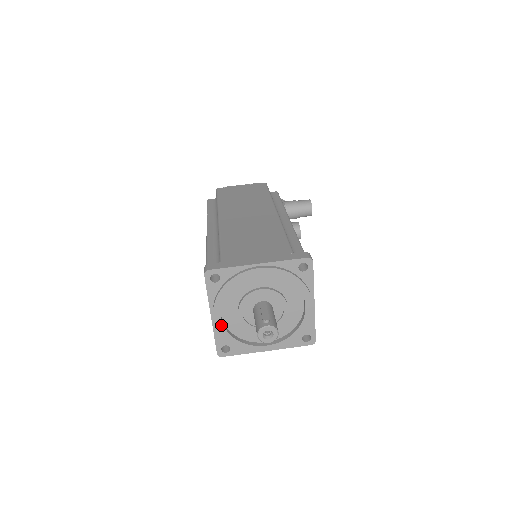
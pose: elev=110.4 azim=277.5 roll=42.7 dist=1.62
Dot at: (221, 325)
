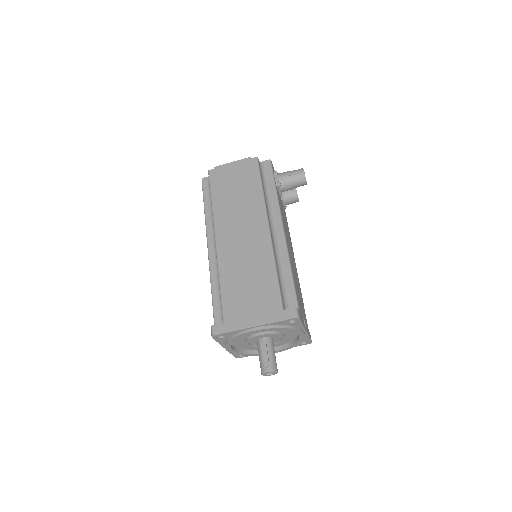
Dot at: (234, 352)
